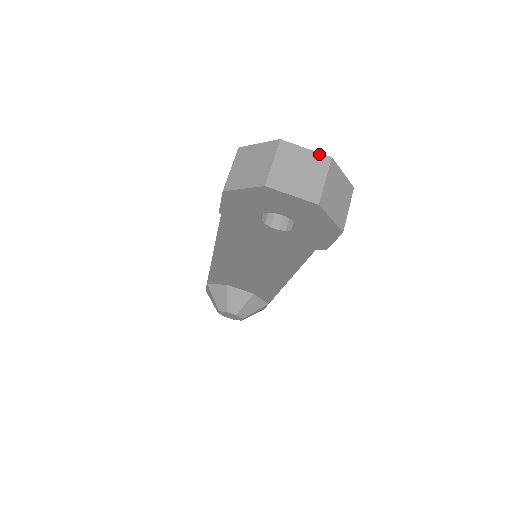
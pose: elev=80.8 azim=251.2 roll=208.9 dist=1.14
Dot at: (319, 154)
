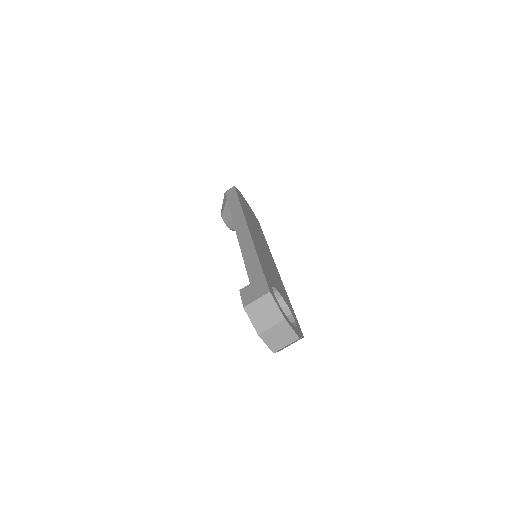
Dot at: (296, 334)
